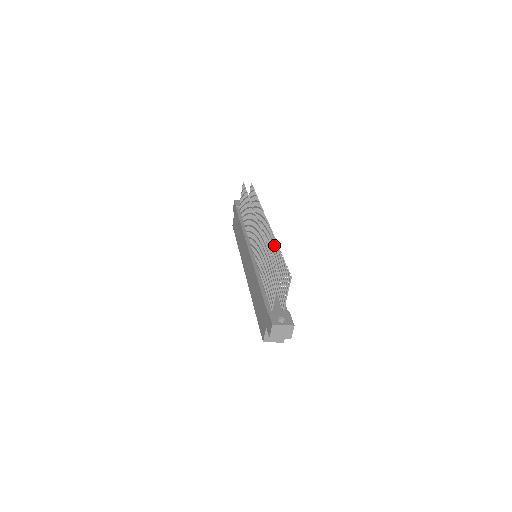
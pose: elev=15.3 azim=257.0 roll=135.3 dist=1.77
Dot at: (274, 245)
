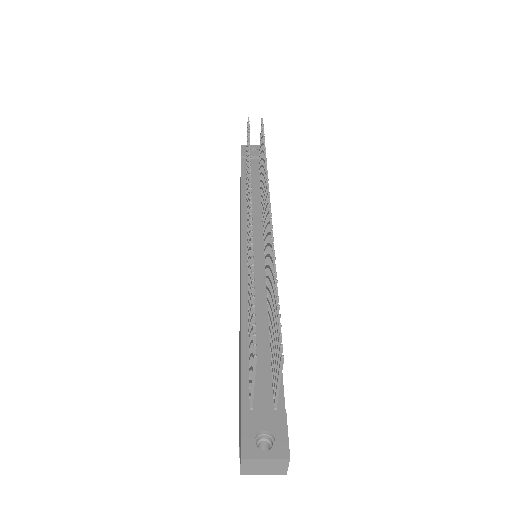
Dot at: occluded
